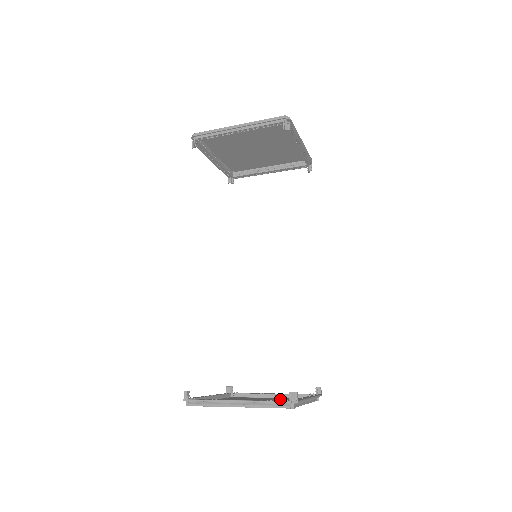
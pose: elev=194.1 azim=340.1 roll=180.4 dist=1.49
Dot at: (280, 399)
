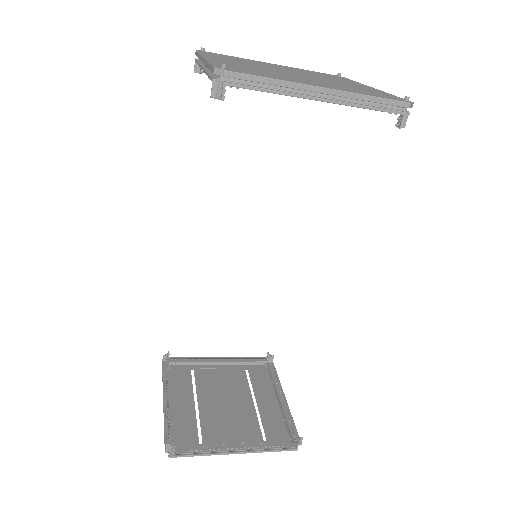
Dot at: (255, 416)
